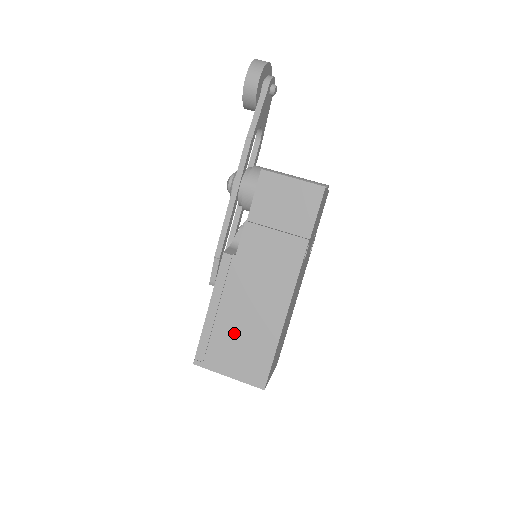
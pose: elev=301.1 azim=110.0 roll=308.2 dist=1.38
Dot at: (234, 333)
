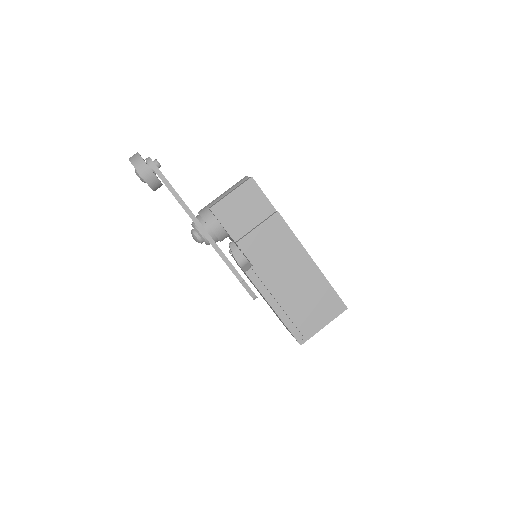
Dot at: (300, 303)
